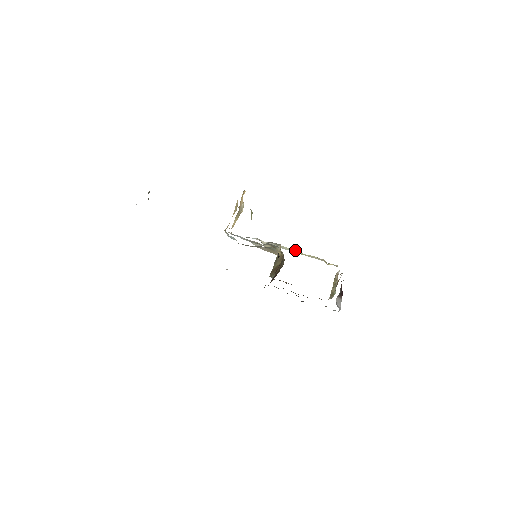
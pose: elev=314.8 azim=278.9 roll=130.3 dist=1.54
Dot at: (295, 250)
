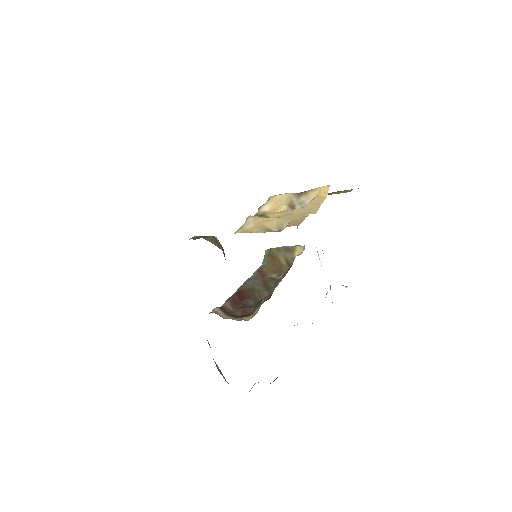
Dot at: occluded
